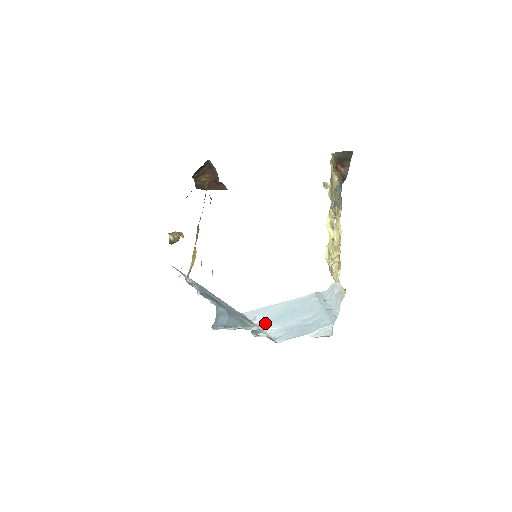
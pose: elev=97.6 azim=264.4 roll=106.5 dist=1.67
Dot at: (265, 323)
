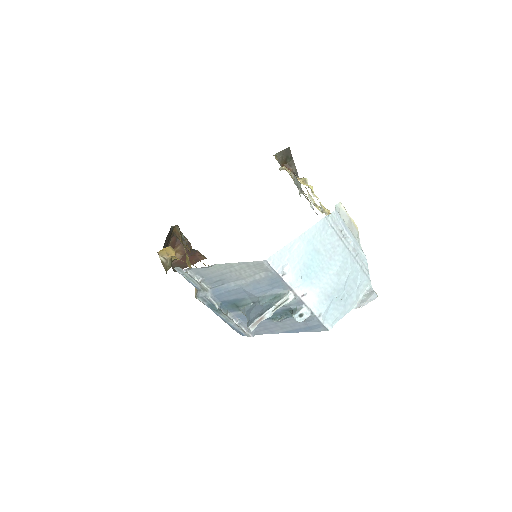
Dot at: (298, 282)
